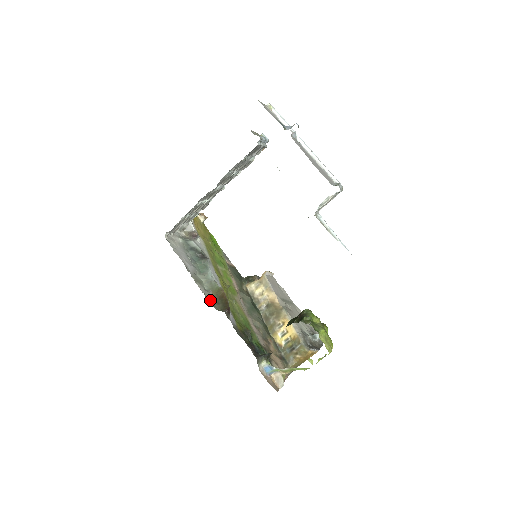
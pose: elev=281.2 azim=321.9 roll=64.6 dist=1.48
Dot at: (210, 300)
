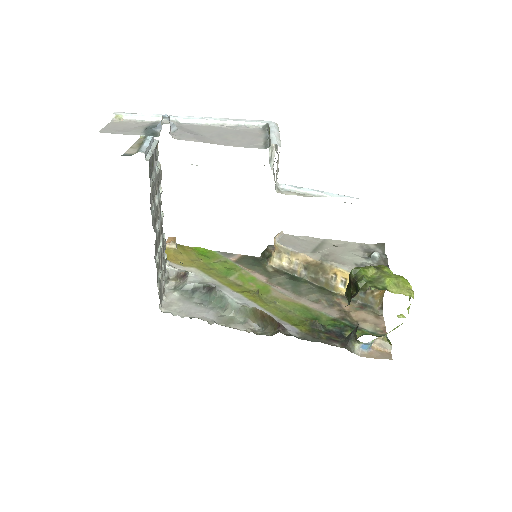
Dot at: (256, 330)
